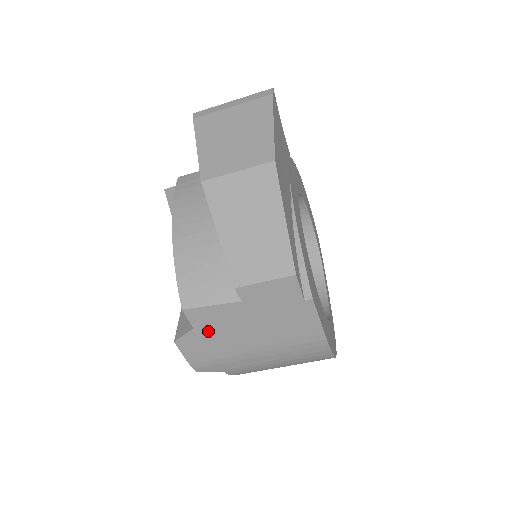
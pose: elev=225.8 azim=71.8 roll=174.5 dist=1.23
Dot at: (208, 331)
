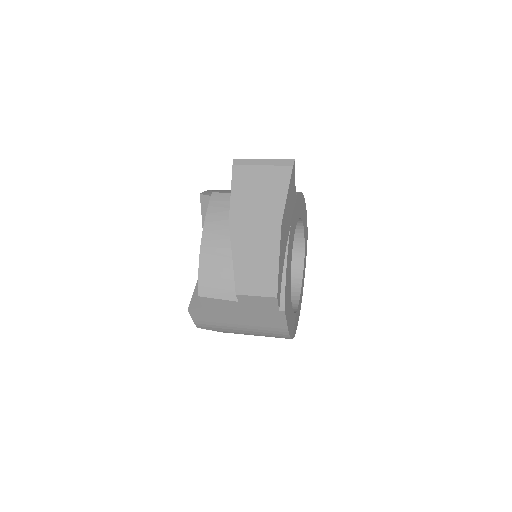
Dot at: (212, 310)
